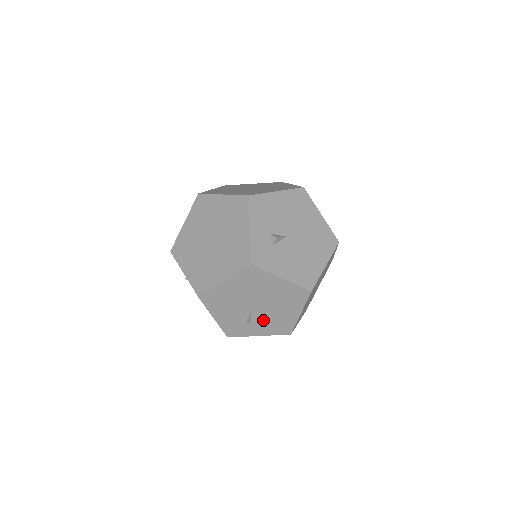
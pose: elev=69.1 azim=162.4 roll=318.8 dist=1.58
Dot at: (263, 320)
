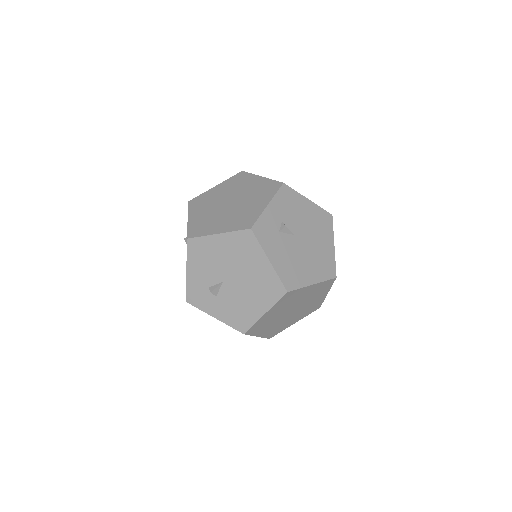
Dot at: (228, 300)
